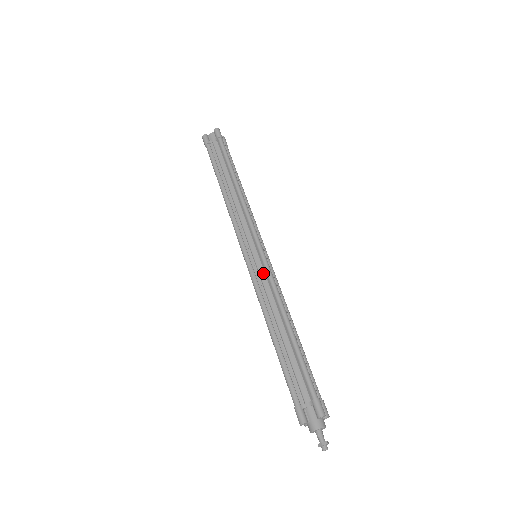
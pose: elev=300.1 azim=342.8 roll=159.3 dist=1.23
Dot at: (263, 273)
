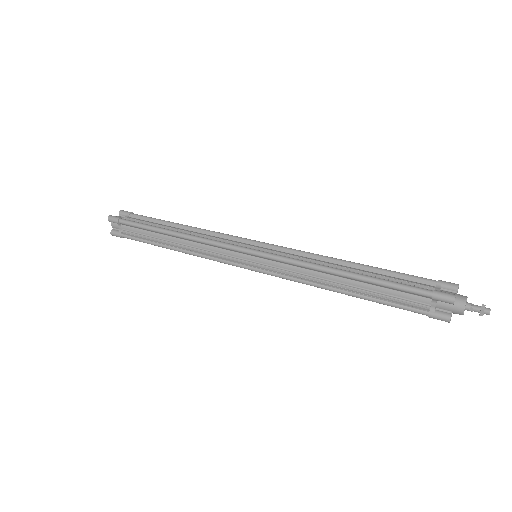
Dot at: (282, 252)
